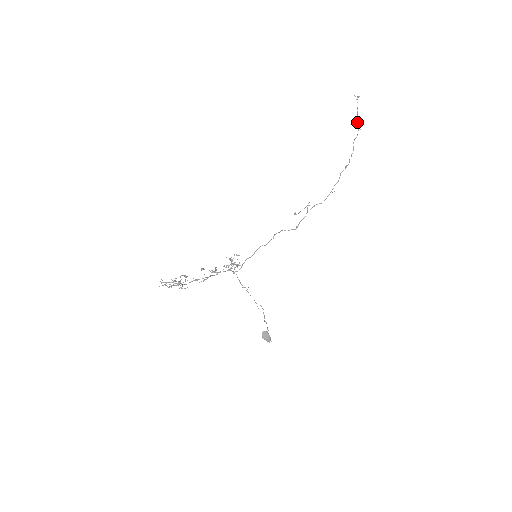
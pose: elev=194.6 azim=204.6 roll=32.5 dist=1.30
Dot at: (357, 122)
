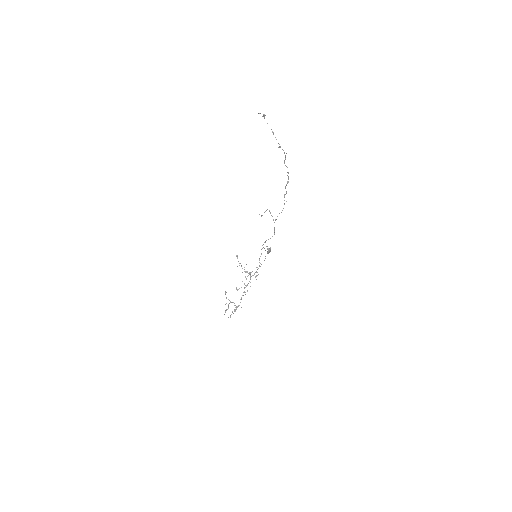
Dot at: occluded
